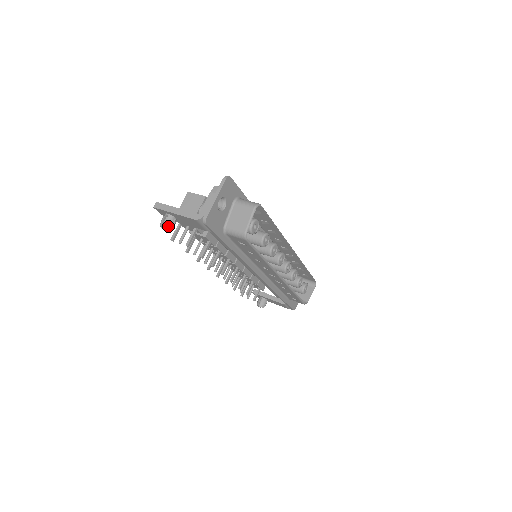
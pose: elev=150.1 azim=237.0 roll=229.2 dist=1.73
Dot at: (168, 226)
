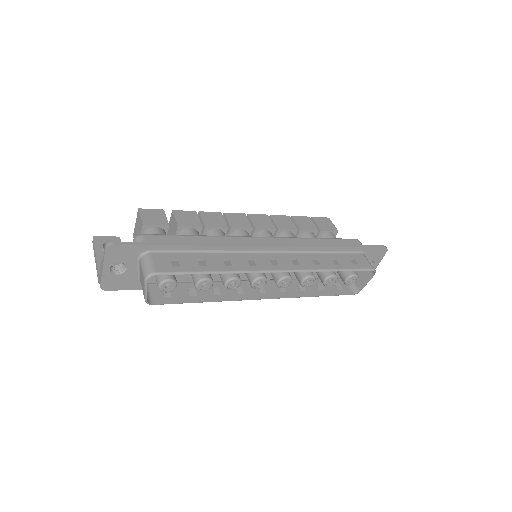
Dot at: occluded
